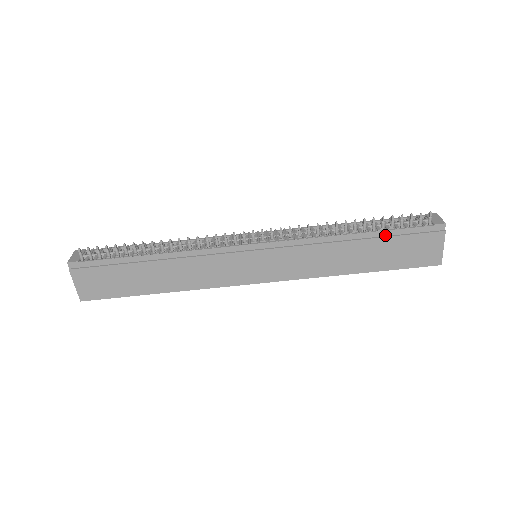
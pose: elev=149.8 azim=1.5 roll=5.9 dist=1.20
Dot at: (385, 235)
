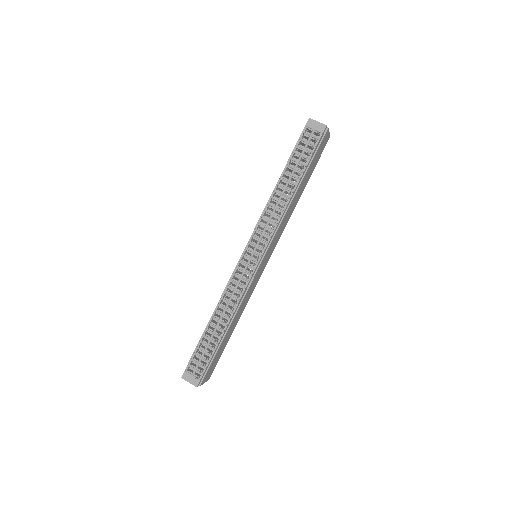
Dot at: (306, 169)
